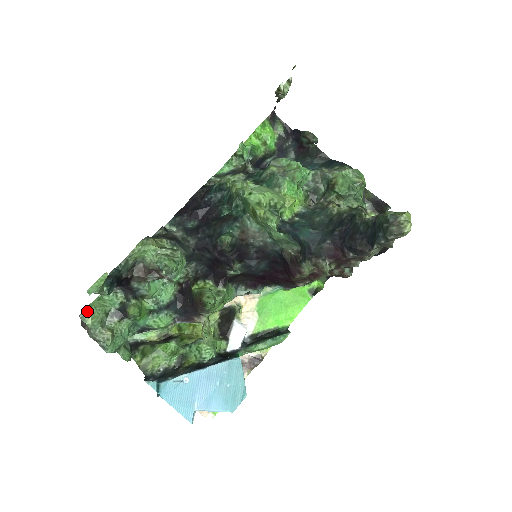
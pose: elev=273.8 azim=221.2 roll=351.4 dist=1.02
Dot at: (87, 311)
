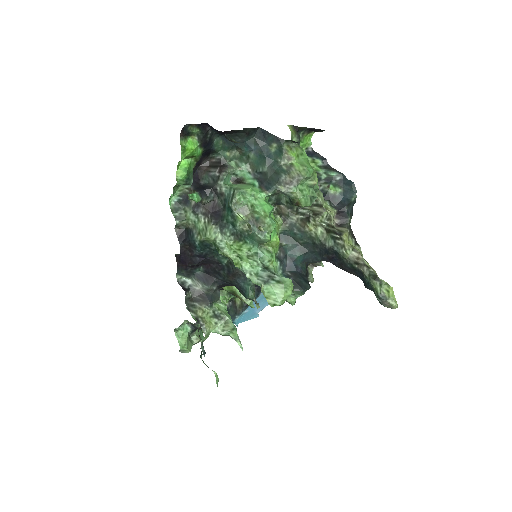
Dot at: (183, 350)
